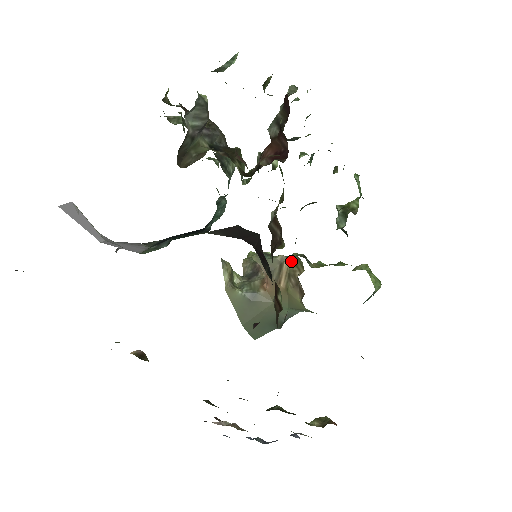
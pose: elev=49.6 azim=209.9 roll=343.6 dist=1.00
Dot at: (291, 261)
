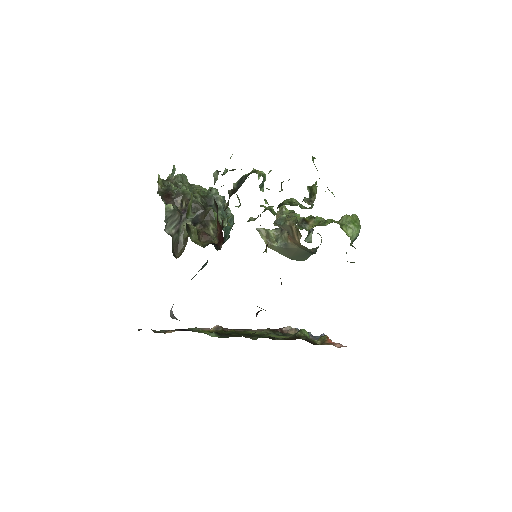
Dot at: (295, 226)
